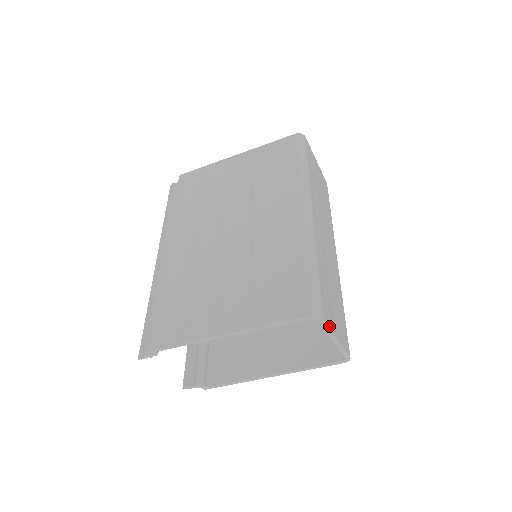
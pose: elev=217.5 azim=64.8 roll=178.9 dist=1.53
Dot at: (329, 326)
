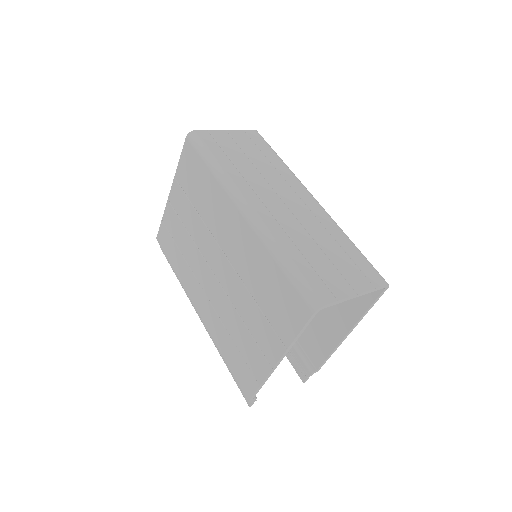
Dot at: (338, 300)
